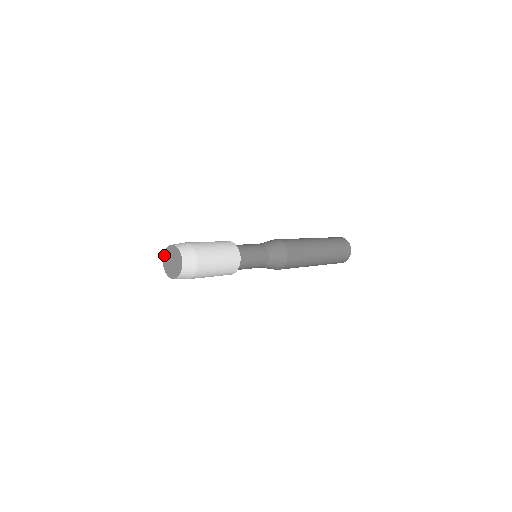
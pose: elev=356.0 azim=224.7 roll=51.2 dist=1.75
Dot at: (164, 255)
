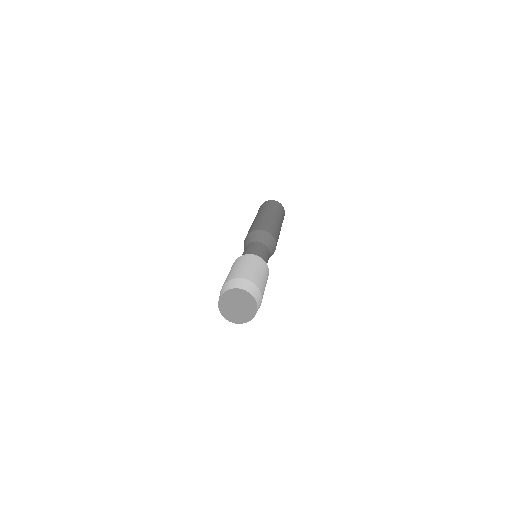
Dot at: (223, 314)
